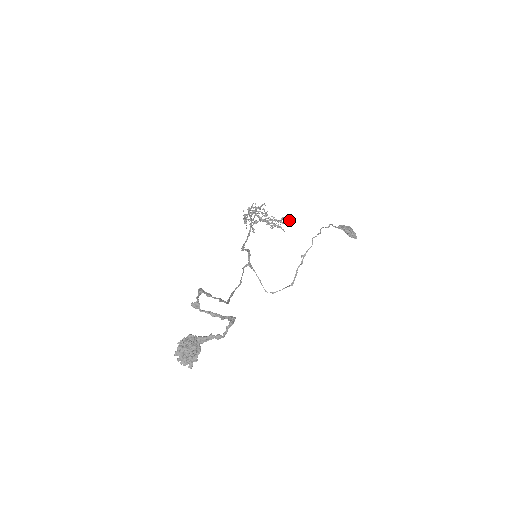
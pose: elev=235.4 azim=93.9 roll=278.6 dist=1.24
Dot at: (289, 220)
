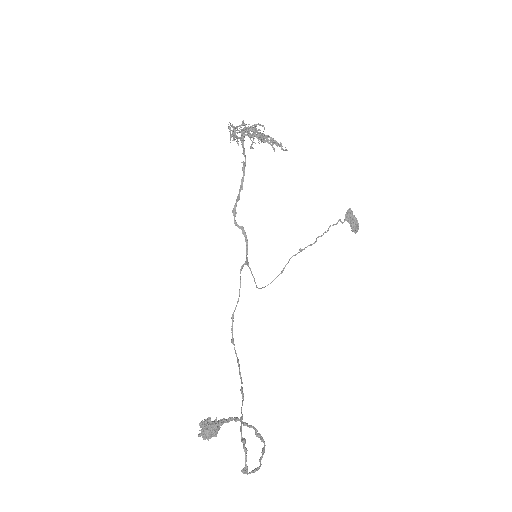
Dot at: (286, 150)
